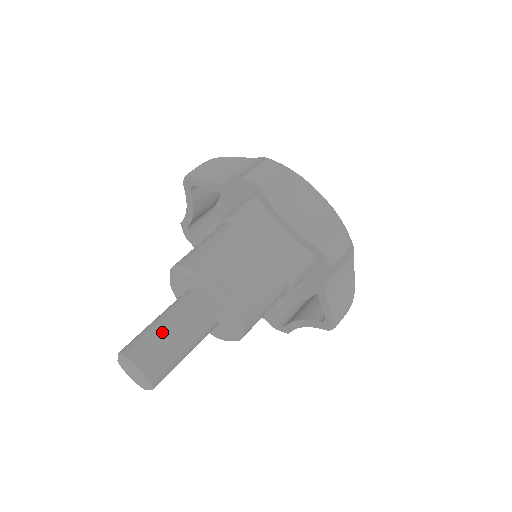
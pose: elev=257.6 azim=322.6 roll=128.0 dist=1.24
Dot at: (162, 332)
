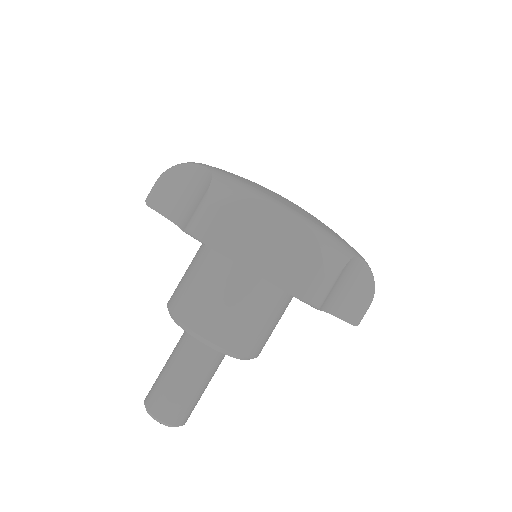
Dot at: (172, 382)
